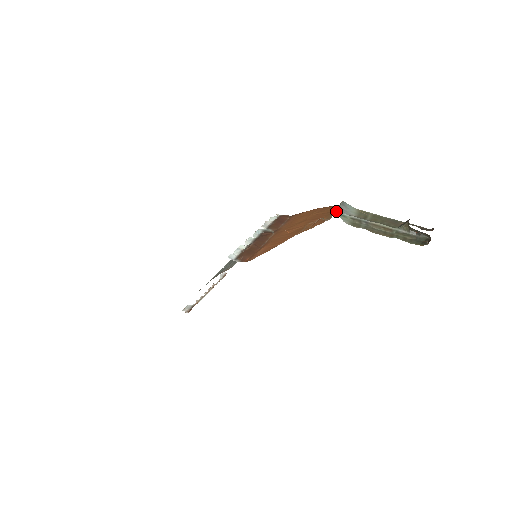
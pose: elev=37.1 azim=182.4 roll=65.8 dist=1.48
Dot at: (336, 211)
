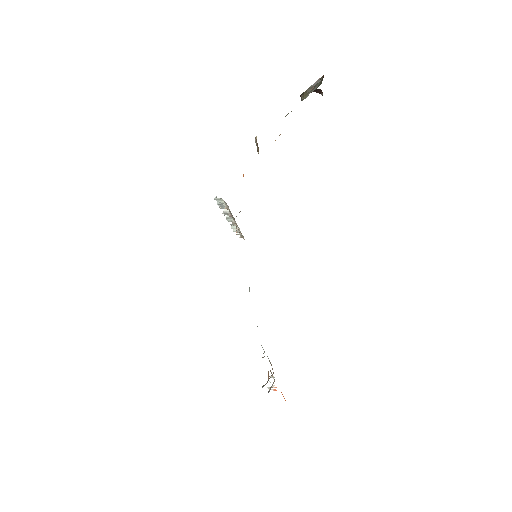
Dot at: (256, 139)
